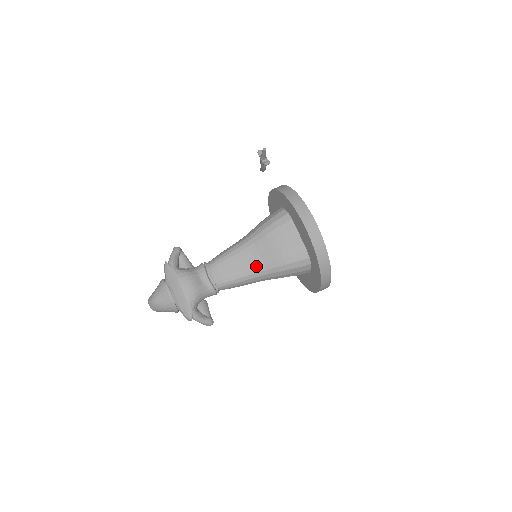
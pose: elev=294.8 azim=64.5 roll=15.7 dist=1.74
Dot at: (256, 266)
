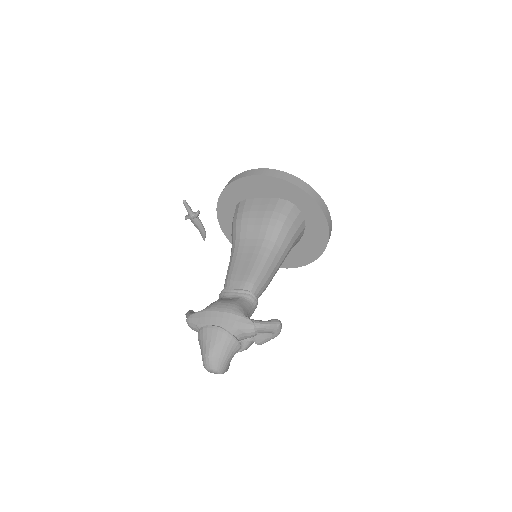
Dot at: (259, 247)
